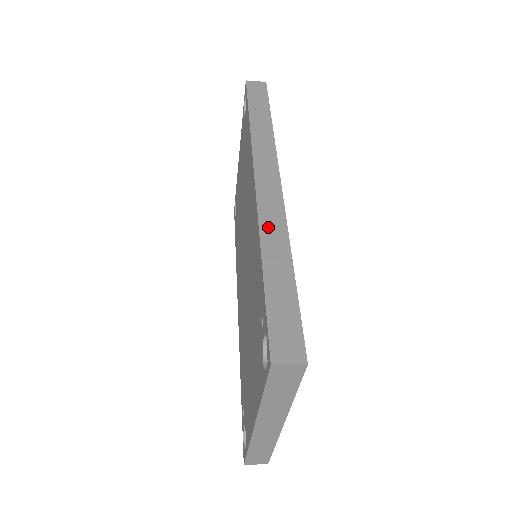
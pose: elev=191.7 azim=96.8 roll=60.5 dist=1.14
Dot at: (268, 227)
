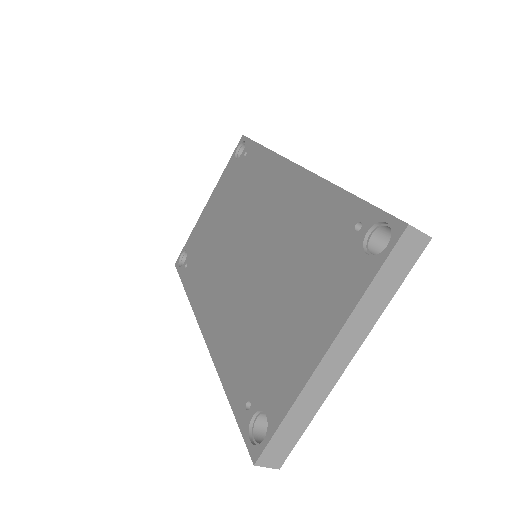
Dot at: occluded
